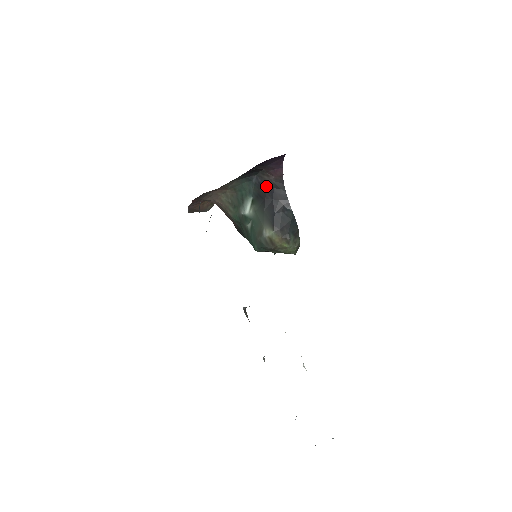
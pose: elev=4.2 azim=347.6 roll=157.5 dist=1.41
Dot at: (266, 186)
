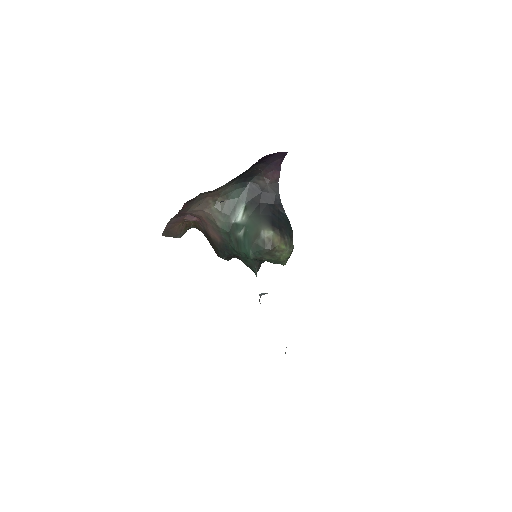
Dot at: (260, 191)
